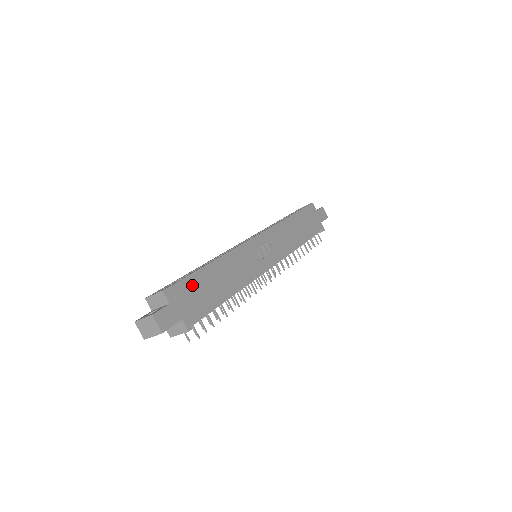
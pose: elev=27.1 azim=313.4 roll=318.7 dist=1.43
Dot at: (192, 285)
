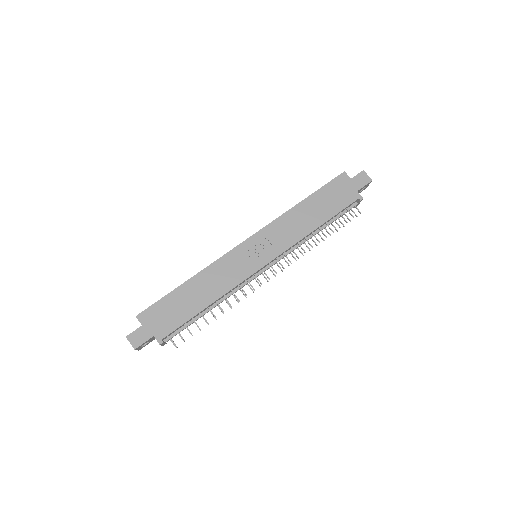
Dot at: (165, 305)
